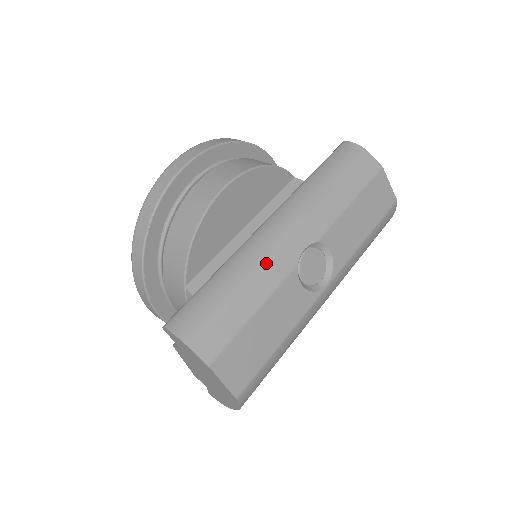
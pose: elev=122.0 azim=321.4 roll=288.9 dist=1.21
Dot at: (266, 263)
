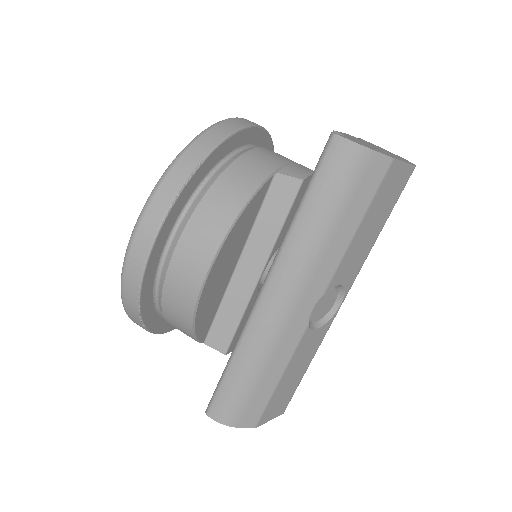
Dot at: (277, 343)
